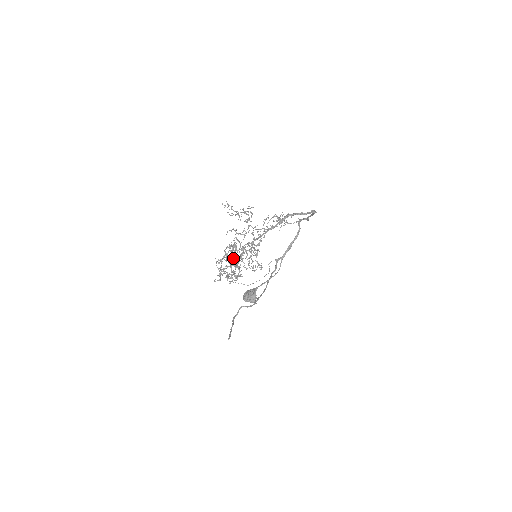
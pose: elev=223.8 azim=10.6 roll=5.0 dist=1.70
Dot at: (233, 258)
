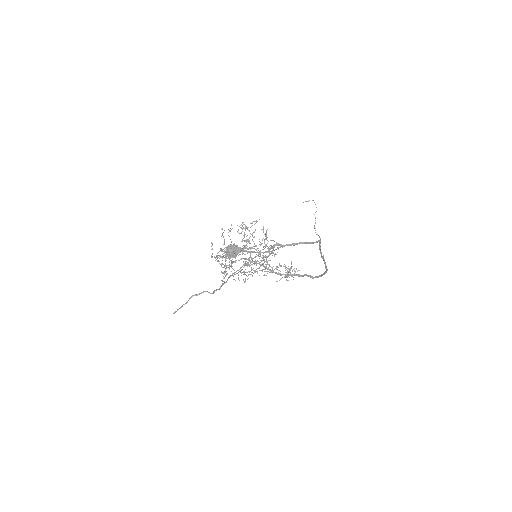
Dot at: (237, 248)
